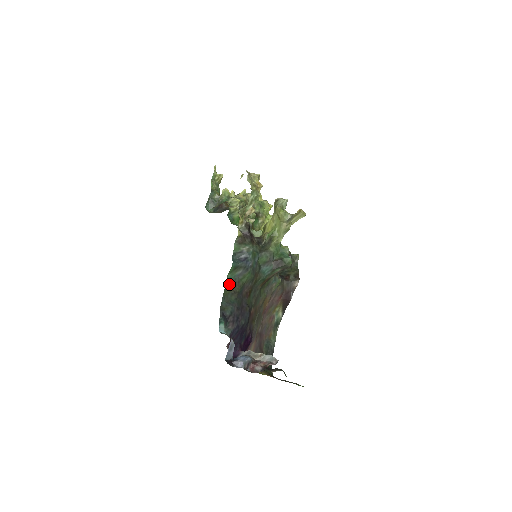
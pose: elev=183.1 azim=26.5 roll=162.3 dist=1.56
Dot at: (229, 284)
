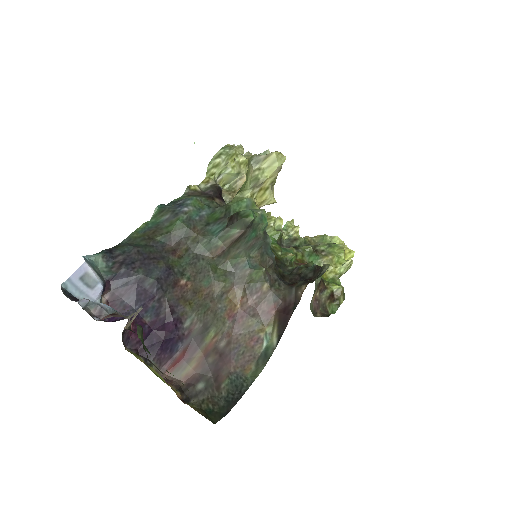
Dot at: (147, 229)
